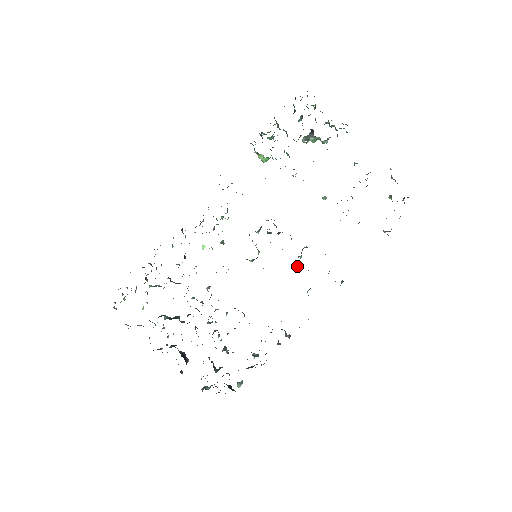
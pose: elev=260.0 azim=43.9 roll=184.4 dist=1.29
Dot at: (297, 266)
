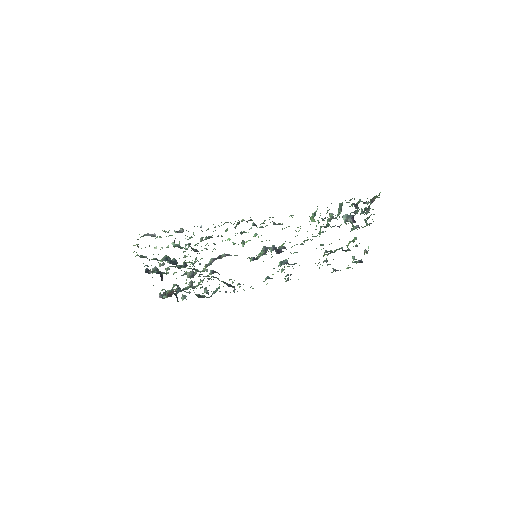
Dot at: occluded
